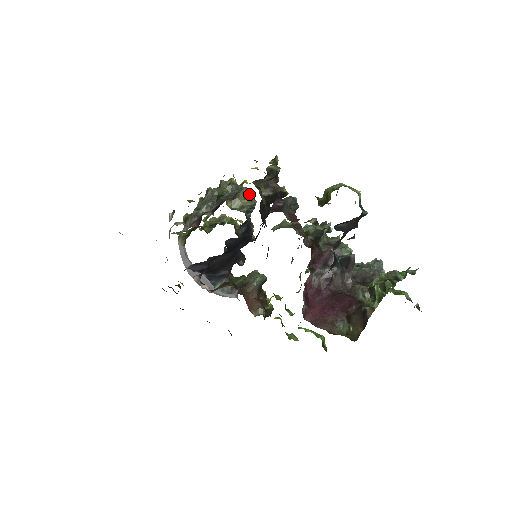
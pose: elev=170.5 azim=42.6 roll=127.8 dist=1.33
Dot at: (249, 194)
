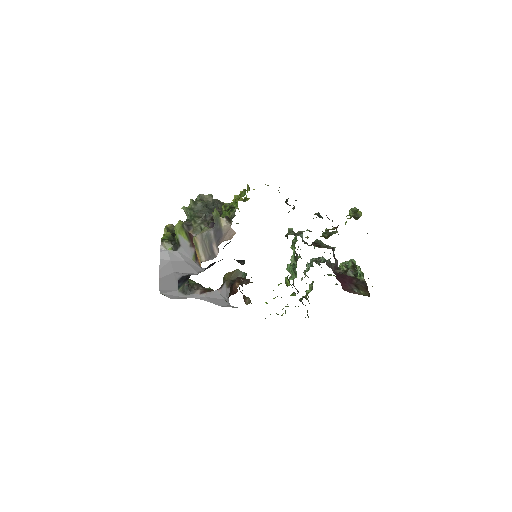
Dot at: occluded
